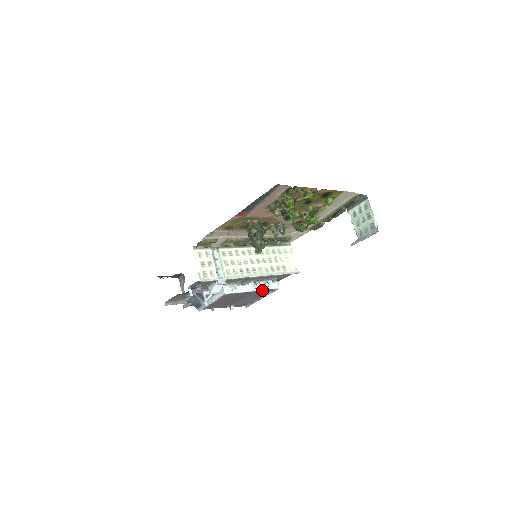
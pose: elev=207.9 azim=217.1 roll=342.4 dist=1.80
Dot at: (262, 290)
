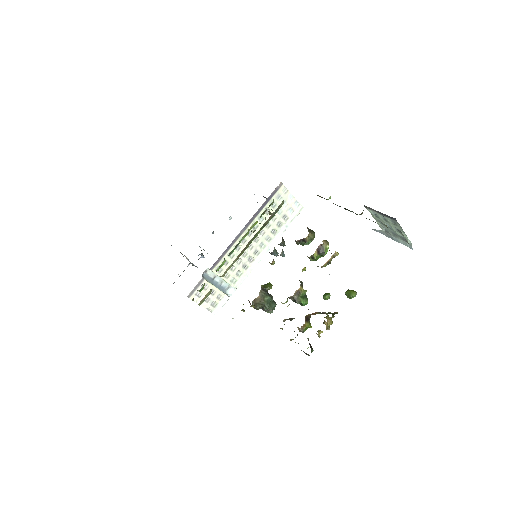
Dot at: occluded
